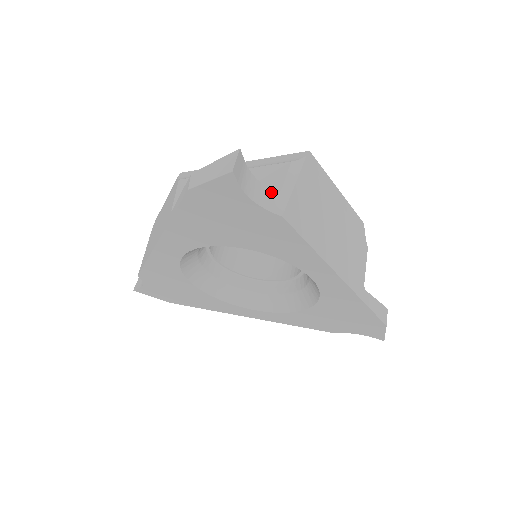
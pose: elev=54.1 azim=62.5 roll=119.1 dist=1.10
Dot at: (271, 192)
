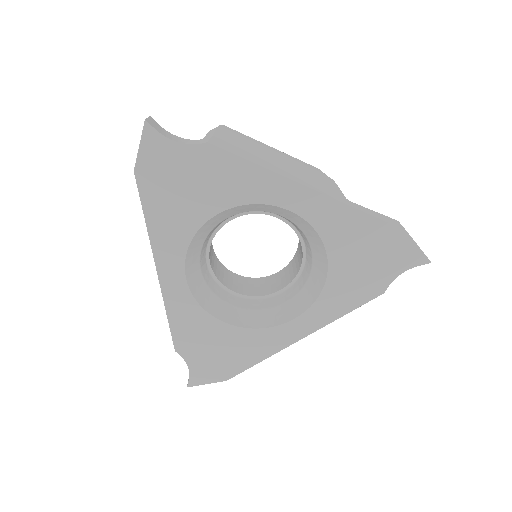
Dot at: (195, 140)
